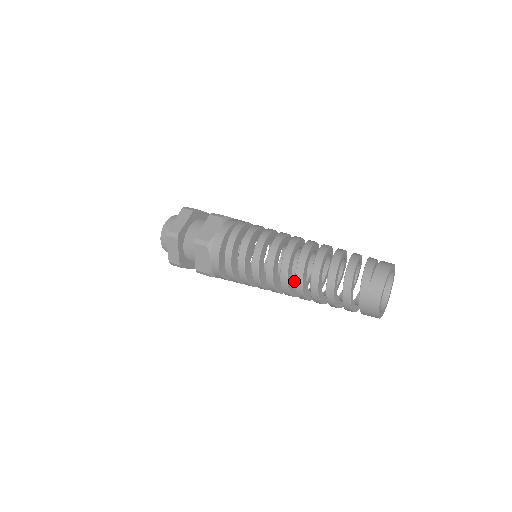
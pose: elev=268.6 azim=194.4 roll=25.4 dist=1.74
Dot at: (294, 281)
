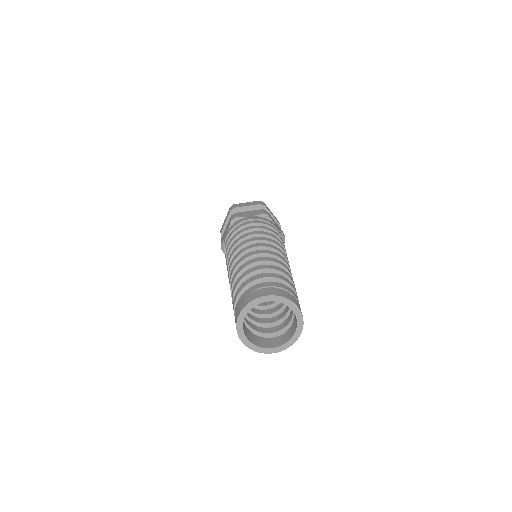
Dot at: occluded
